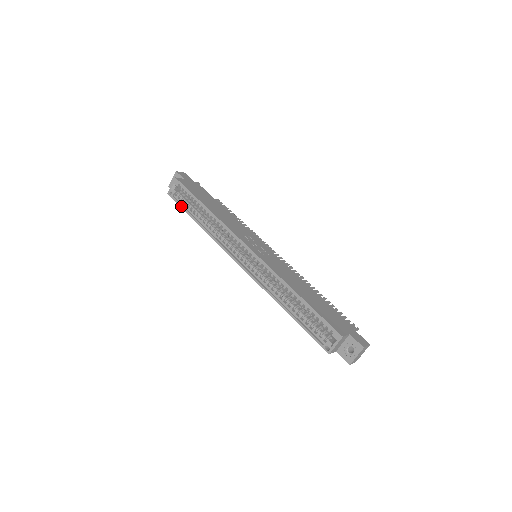
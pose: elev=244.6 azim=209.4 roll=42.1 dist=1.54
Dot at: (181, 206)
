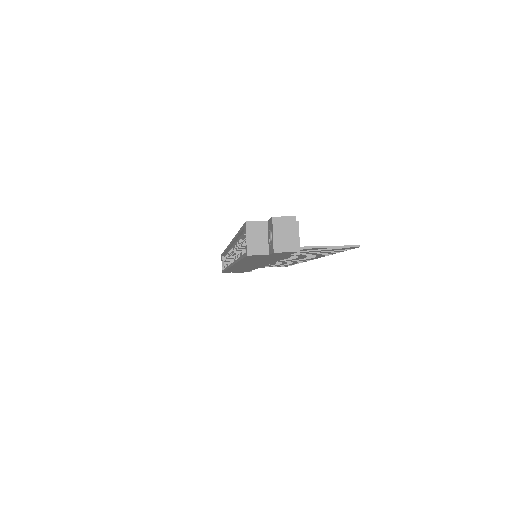
Dot at: (223, 271)
